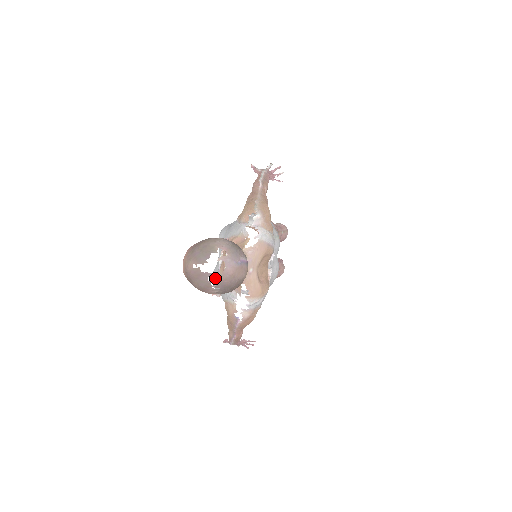
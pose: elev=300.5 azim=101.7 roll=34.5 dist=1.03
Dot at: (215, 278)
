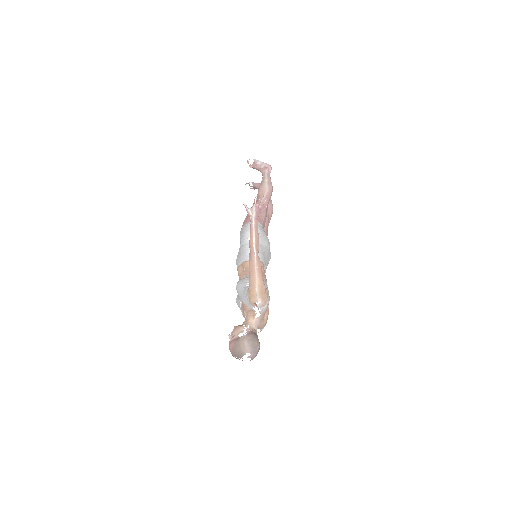
Dot at: (239, 307)
